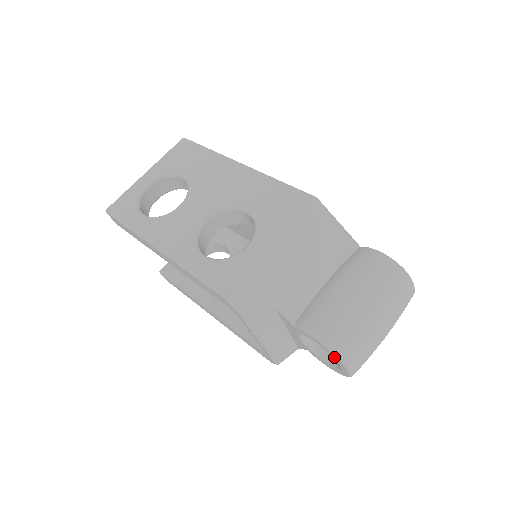
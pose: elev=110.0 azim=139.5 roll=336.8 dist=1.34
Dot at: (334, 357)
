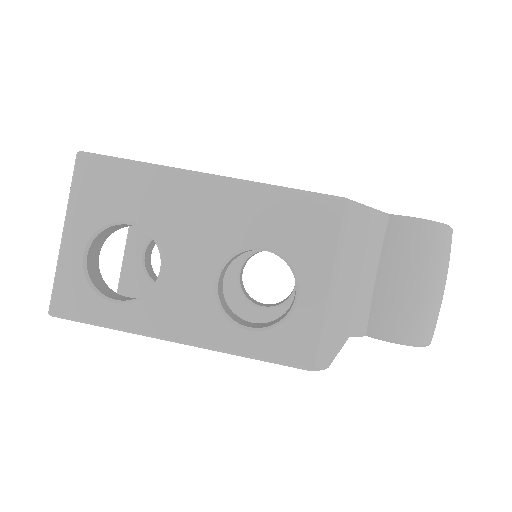
Dot at: occluded
